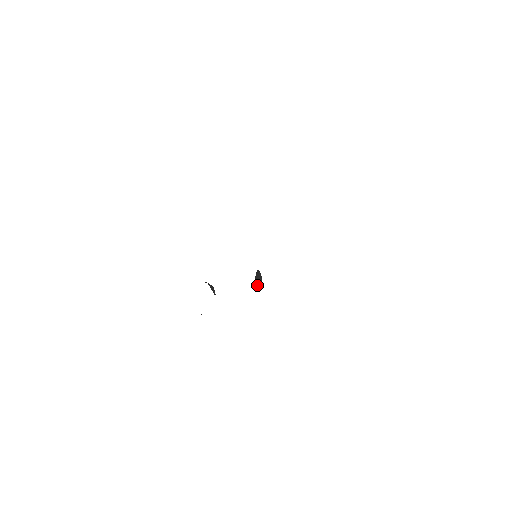
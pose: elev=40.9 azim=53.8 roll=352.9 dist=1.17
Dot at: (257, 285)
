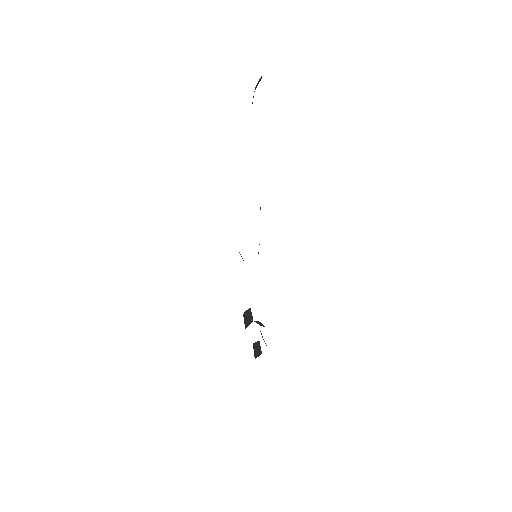
Dot at: occluded
